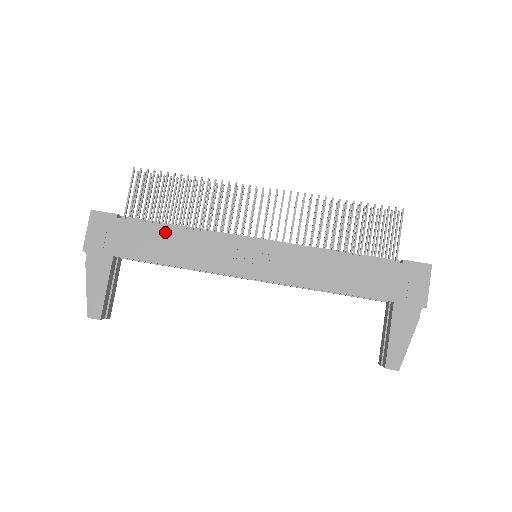
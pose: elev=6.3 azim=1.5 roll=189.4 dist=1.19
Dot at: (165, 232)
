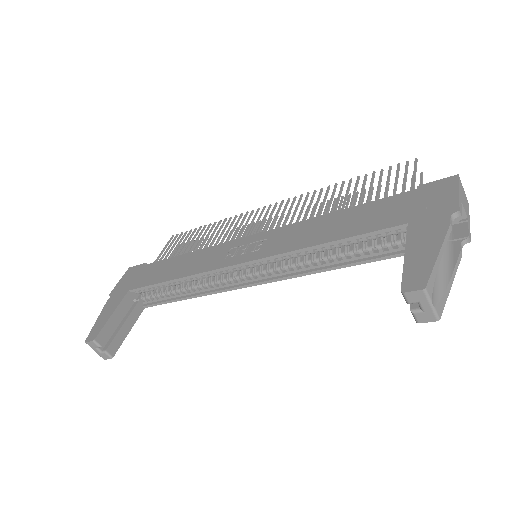
Dot at: (176, 260)
